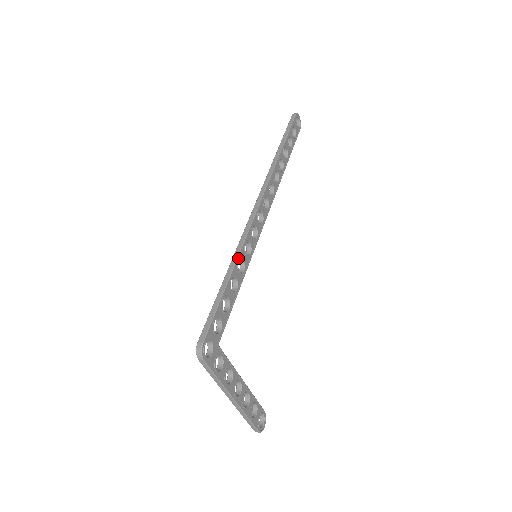
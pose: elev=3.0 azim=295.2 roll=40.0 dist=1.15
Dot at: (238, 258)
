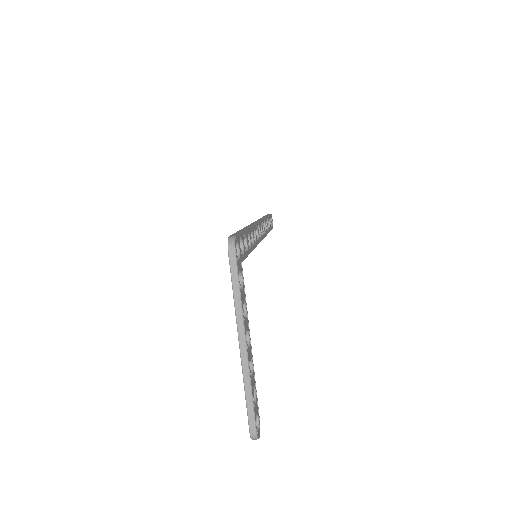
Dot at: (251, 227)
